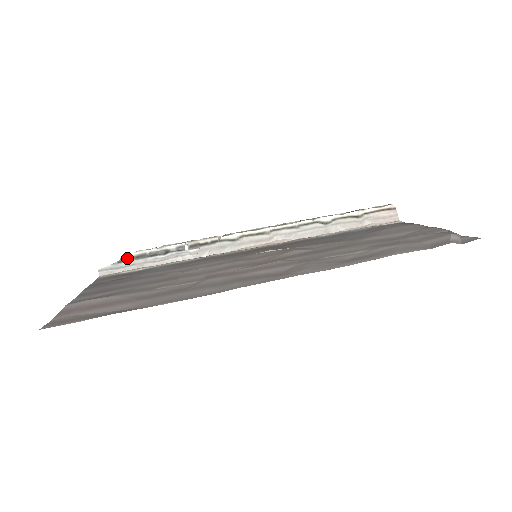
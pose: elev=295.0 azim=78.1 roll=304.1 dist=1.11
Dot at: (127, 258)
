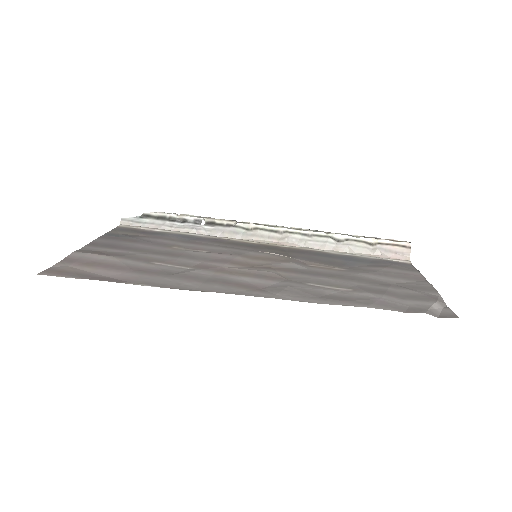
Dot at: (148, 216)
